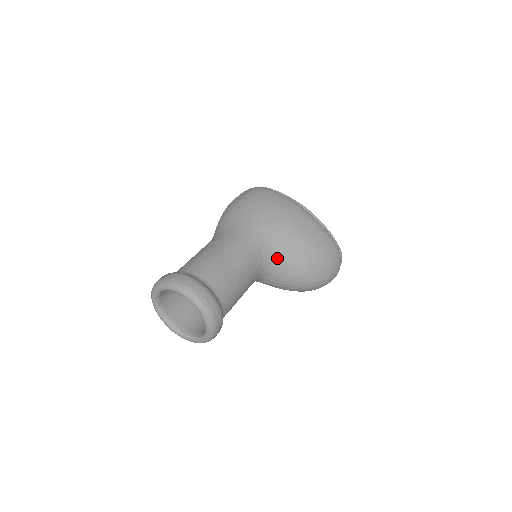
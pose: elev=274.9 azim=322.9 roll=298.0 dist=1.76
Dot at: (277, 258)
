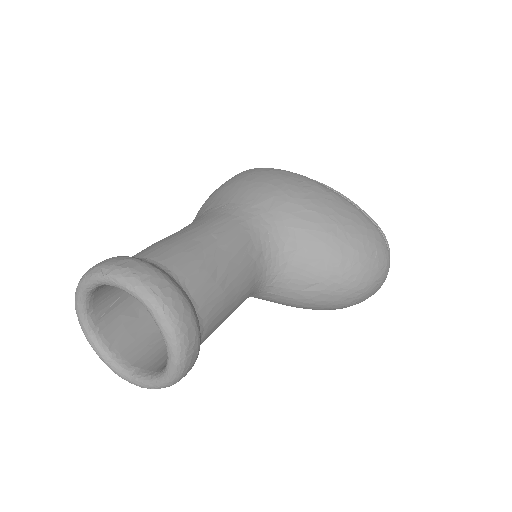
Dot at: (286, 244)
